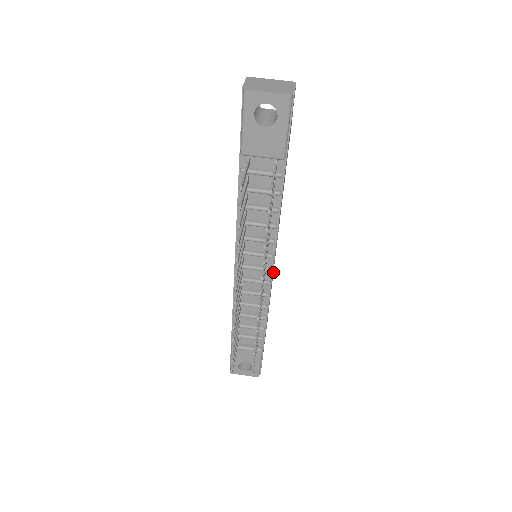
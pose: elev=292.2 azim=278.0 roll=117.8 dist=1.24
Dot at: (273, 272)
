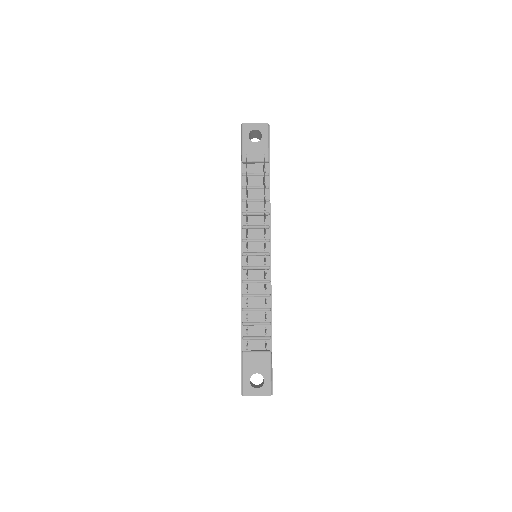
Dot at: occluded
